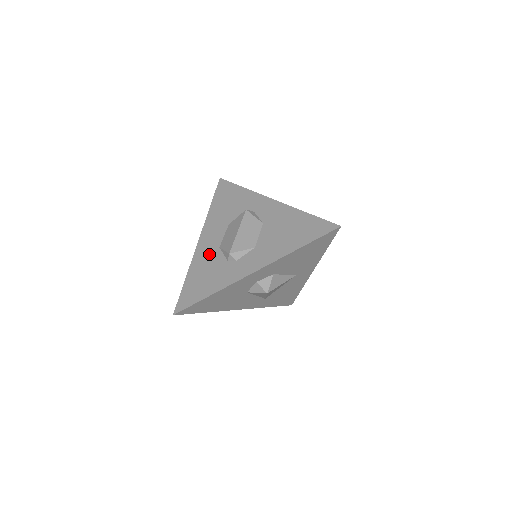
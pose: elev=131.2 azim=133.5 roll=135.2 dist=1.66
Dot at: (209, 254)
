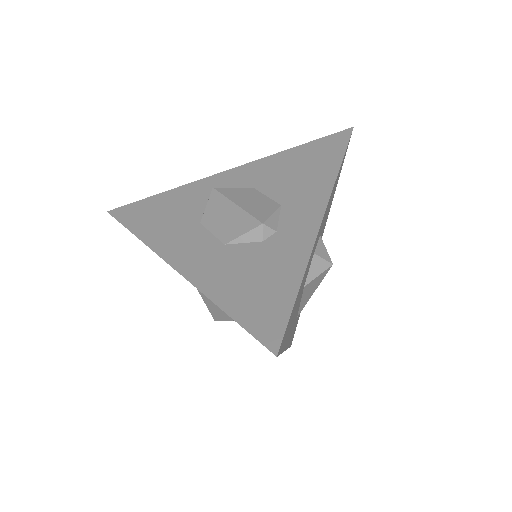
Dot at: (219, 260)
